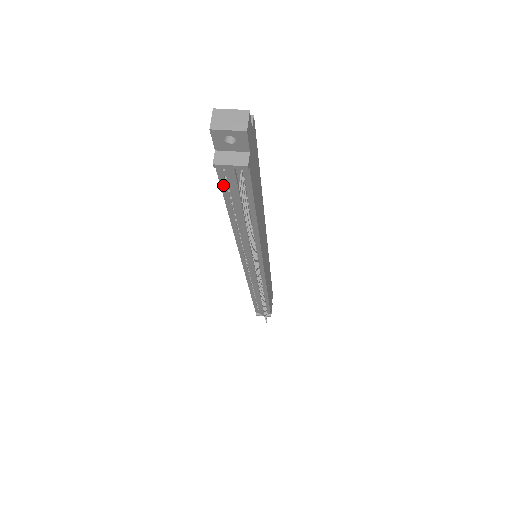
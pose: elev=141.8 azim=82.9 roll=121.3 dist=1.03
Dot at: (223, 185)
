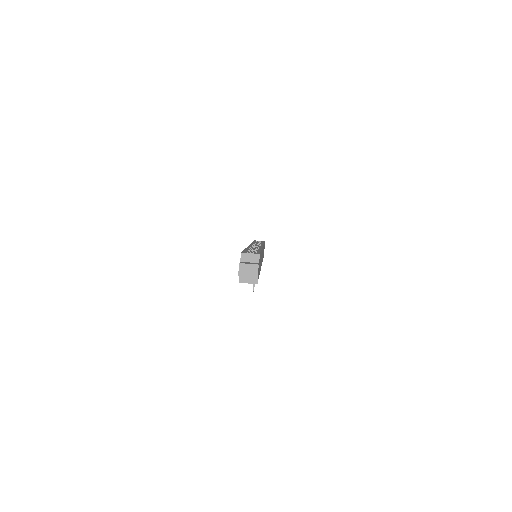
Dot at: occluded
